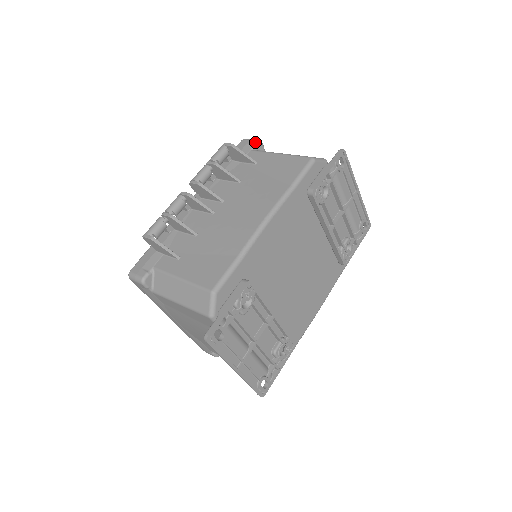
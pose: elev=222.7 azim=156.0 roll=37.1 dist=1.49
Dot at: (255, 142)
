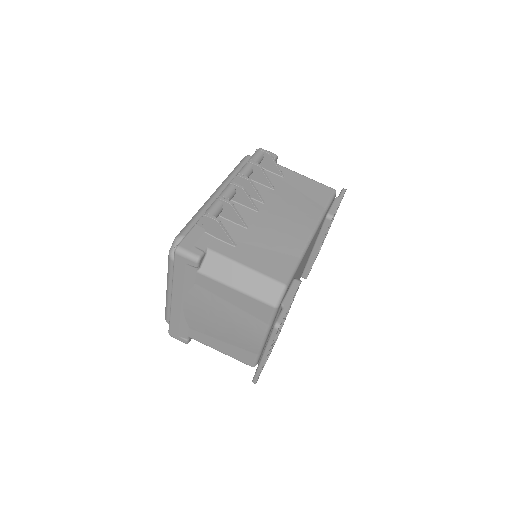
Dot at: (275, 156)
